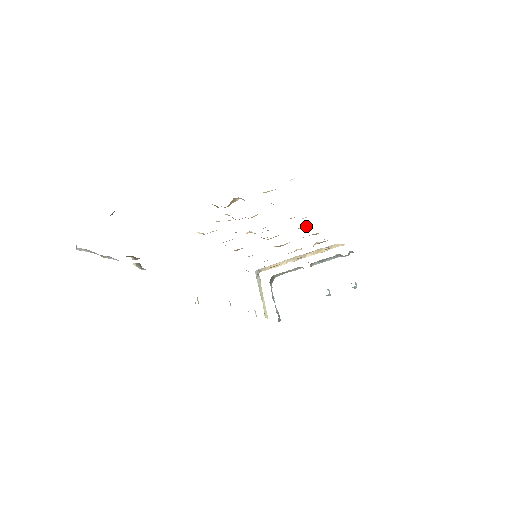
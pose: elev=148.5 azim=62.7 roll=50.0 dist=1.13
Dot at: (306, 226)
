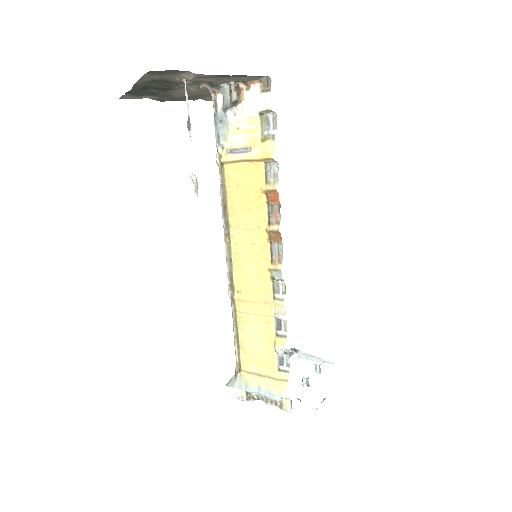
Dot at: occluded
